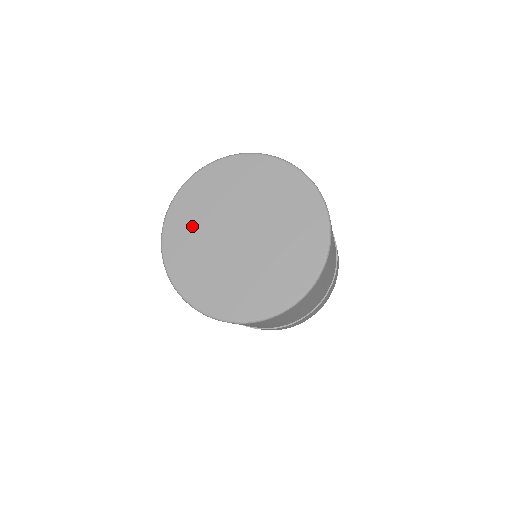
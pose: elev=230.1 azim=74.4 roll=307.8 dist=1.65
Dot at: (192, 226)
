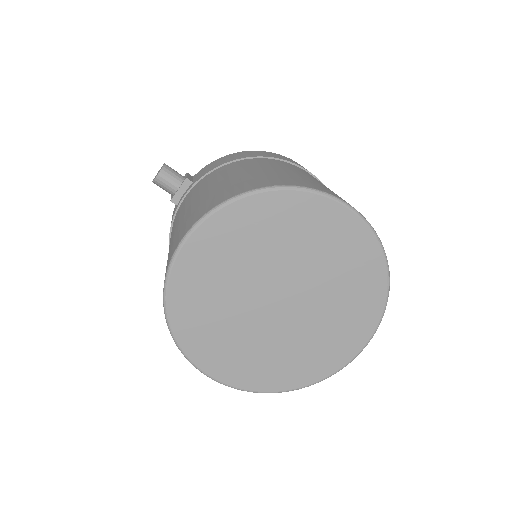
Dot at: (244, 244)
